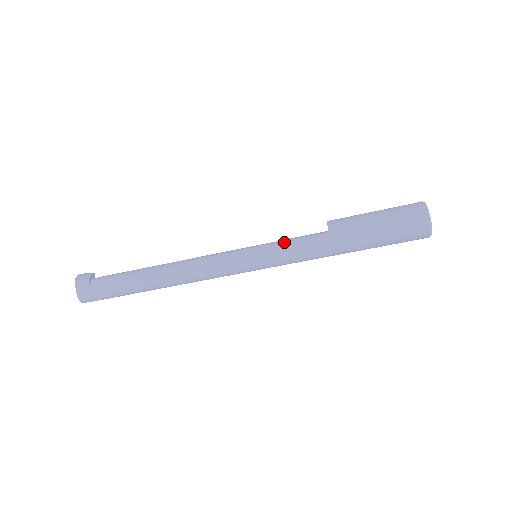
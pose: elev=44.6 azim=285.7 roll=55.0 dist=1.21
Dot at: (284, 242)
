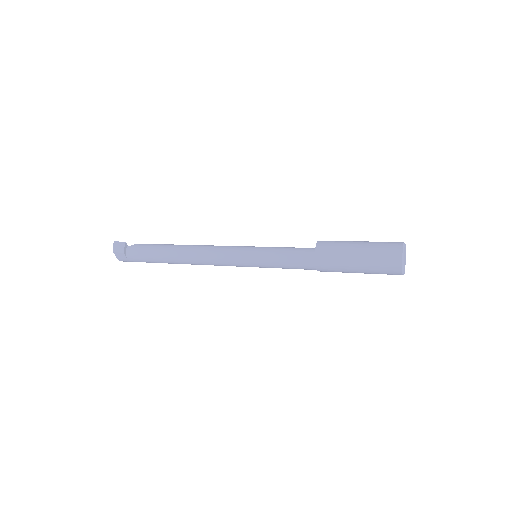
Dot at: (278, 258)
